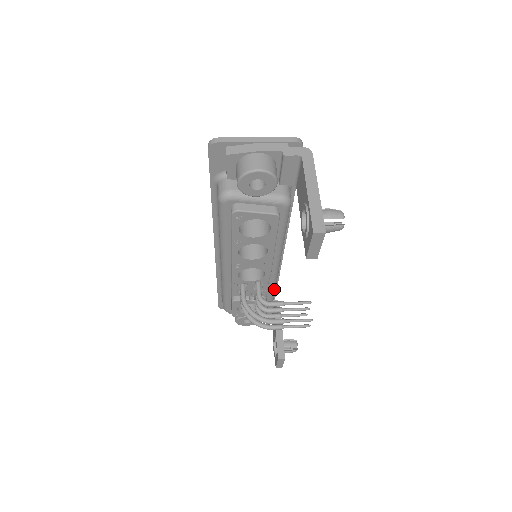
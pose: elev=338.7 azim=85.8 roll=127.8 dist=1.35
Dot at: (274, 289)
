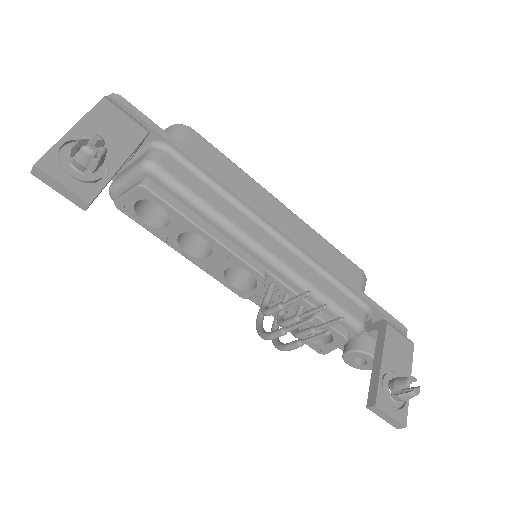
Dot at: (319, 296)
